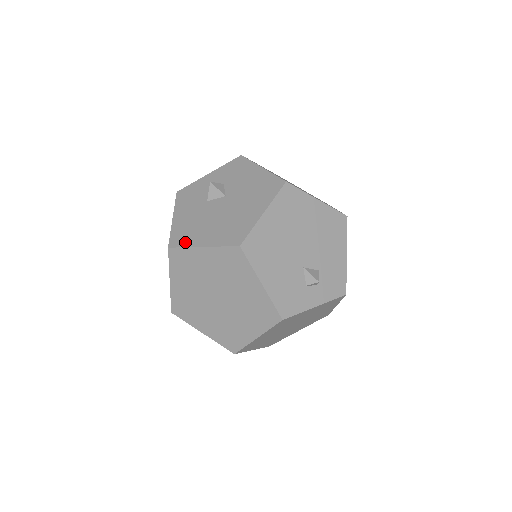
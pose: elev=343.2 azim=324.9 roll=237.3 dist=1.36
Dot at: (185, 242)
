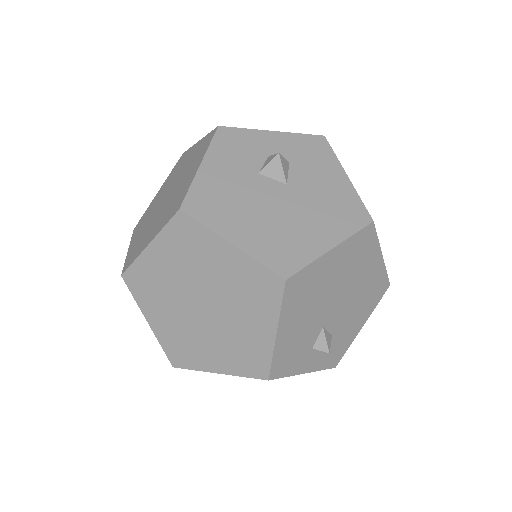
Dot at: (208, 218)
